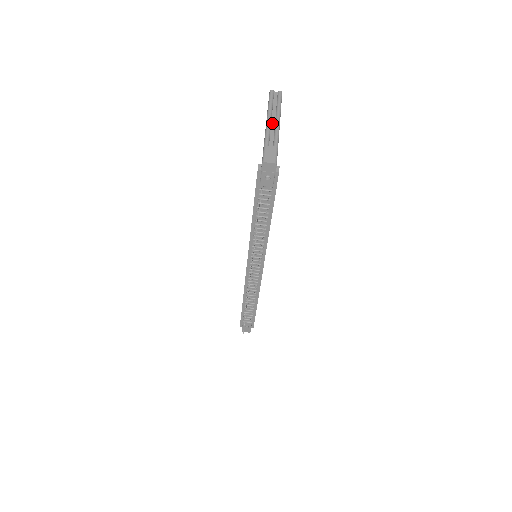
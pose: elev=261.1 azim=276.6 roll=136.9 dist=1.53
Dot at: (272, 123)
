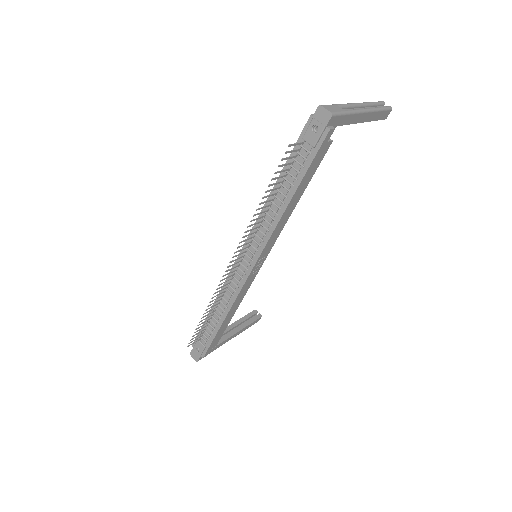
Dot at: (360, 108)
